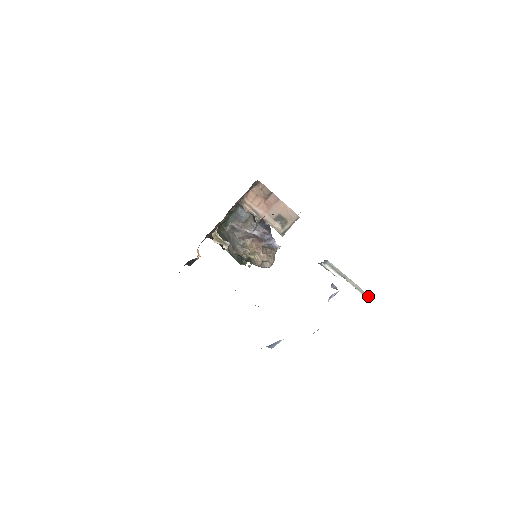
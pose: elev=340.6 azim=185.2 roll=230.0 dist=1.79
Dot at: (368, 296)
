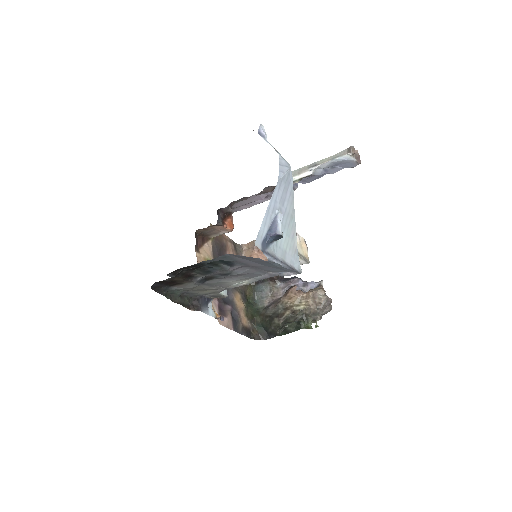
Dot at: (349, 149)
